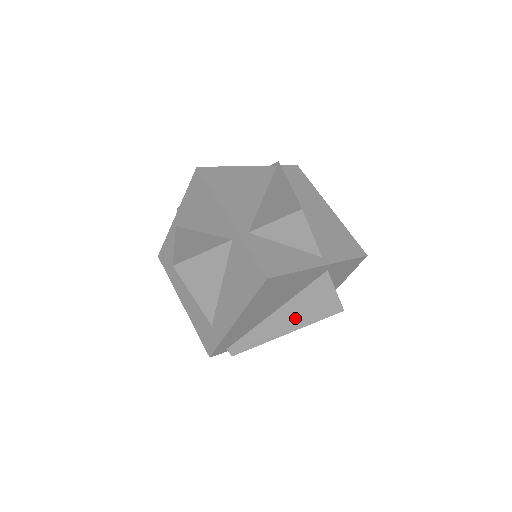
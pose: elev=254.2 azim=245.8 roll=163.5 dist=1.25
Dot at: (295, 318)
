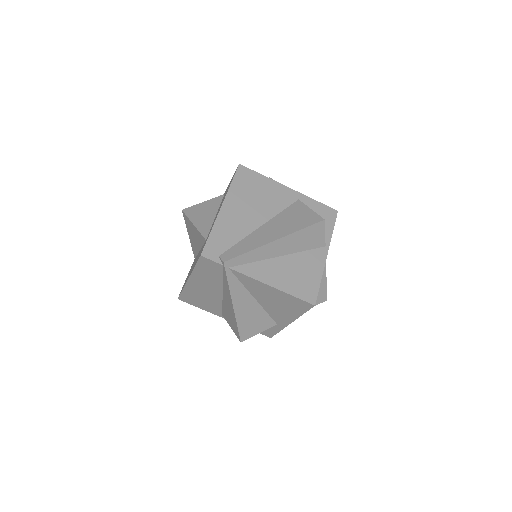
Dot at: (281, 229)
